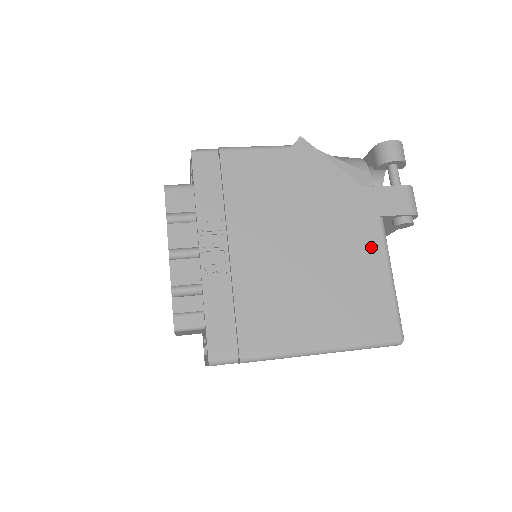
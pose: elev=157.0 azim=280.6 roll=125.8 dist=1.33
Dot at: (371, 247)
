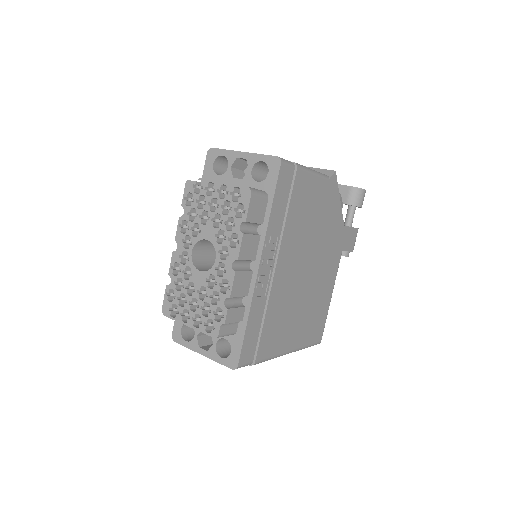
Dot at: (332, 274)
